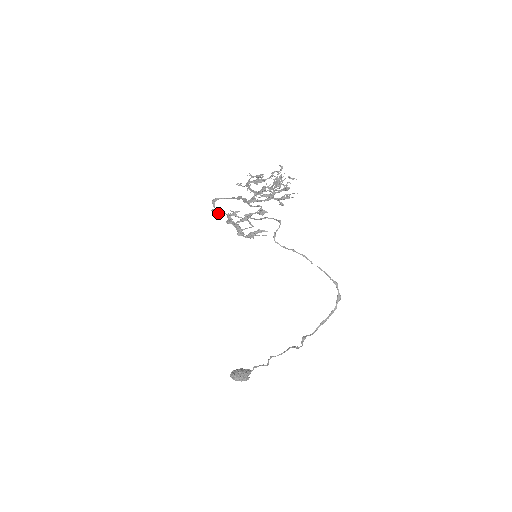
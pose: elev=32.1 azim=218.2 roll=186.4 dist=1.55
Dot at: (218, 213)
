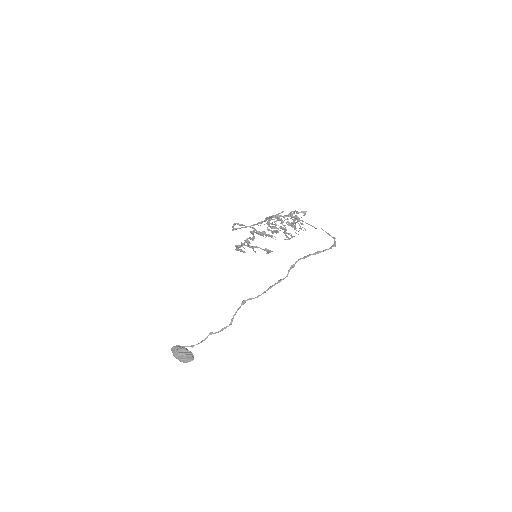
Dot at: occluded
